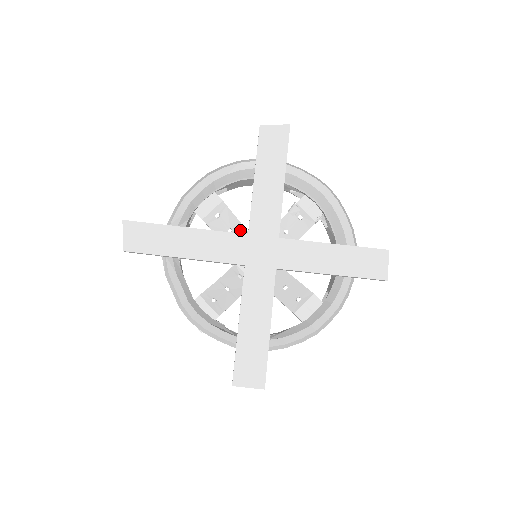
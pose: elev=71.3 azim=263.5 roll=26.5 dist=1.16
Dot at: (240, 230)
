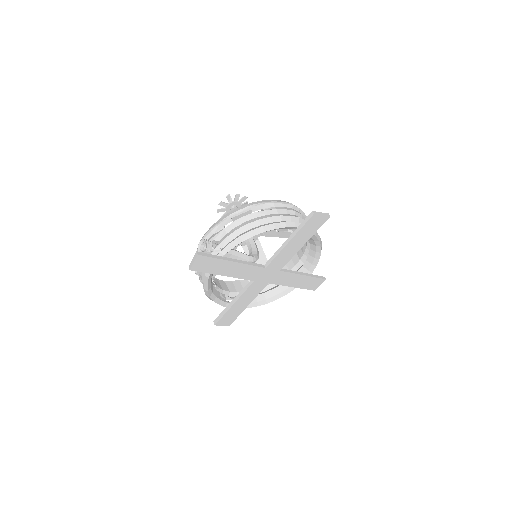
Dot at: occluded
